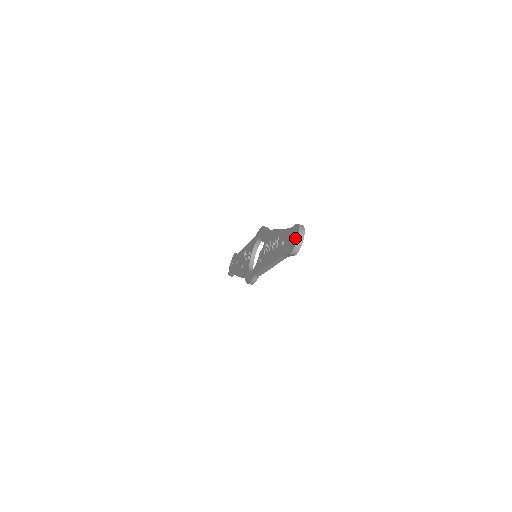
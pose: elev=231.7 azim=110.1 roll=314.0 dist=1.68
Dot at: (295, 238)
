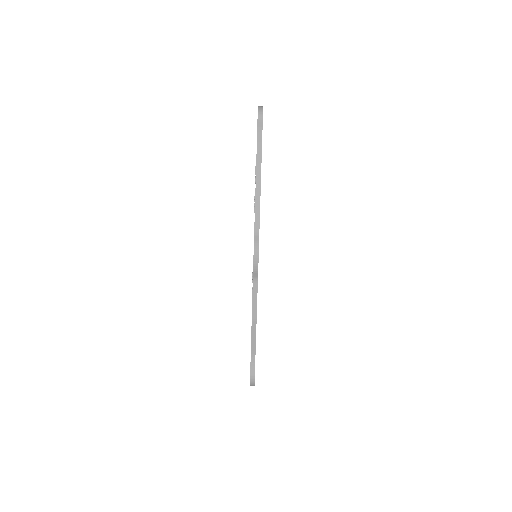
Dot at: occluded
